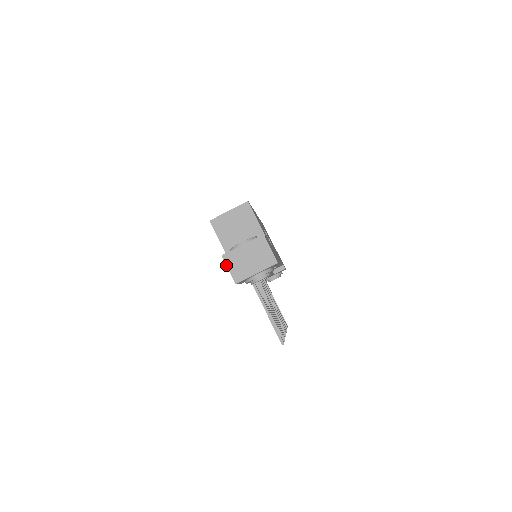
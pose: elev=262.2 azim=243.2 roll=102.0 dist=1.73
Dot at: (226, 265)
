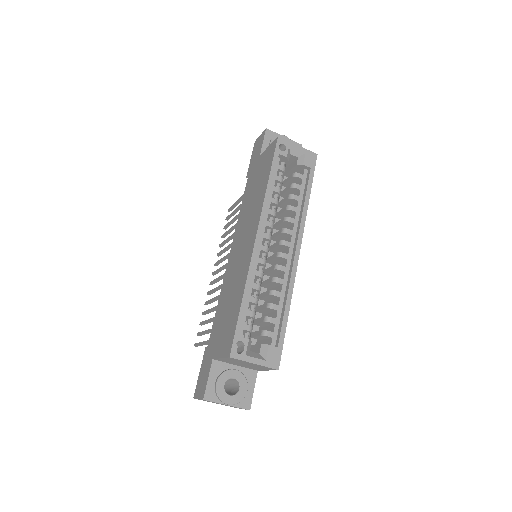
Dot at: (200, 399)
